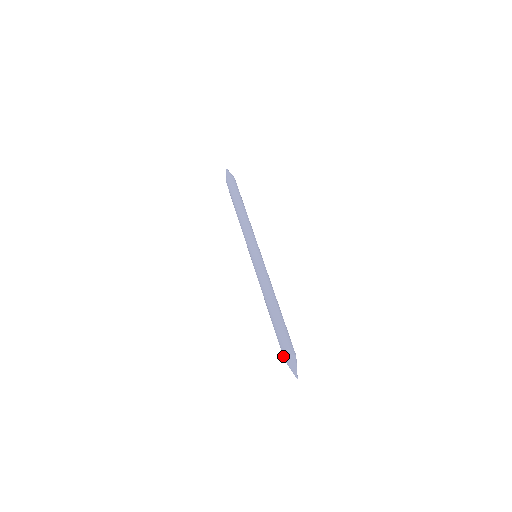
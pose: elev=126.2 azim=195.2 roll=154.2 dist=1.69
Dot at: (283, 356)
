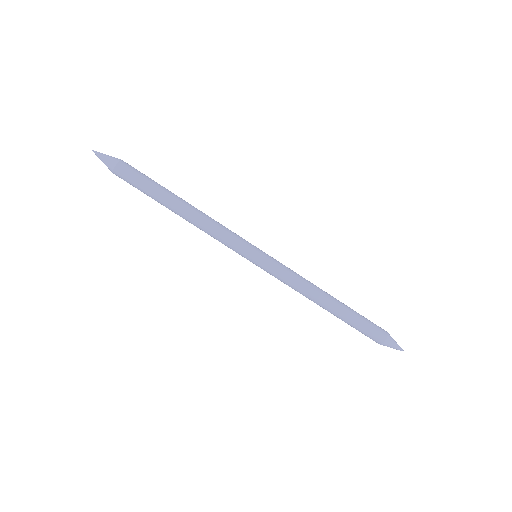
Dot at: (375, 341)
